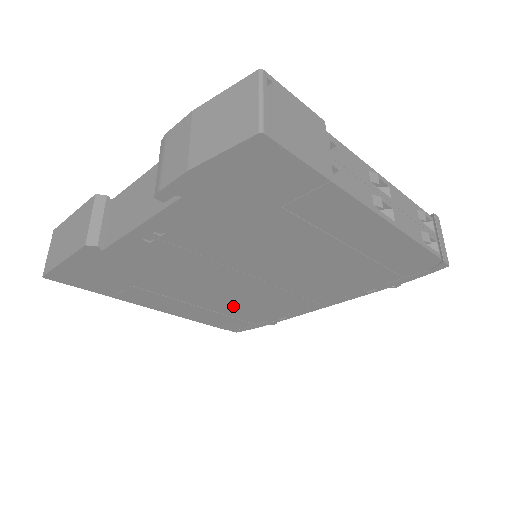
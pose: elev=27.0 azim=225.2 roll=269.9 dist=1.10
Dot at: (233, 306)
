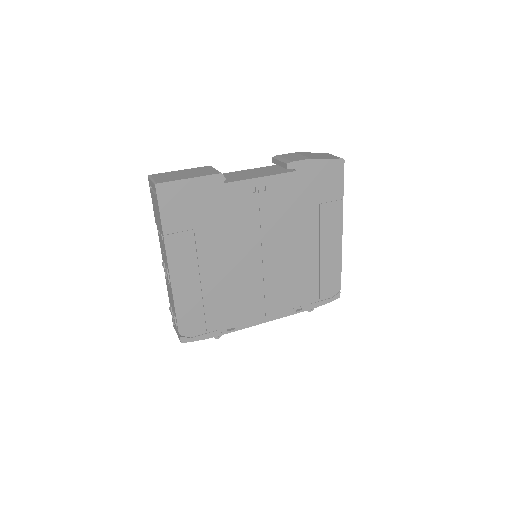
Dot at: (220, 293)
